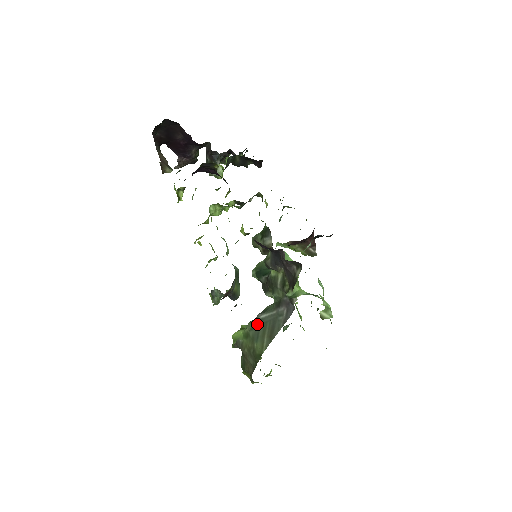
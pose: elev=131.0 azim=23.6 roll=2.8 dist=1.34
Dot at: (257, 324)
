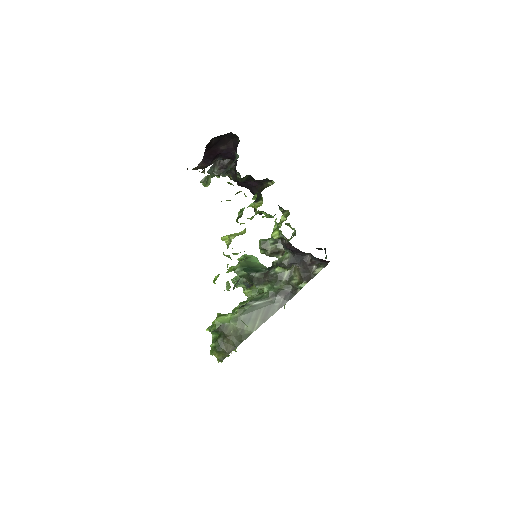
Dot at: (250, 309)
